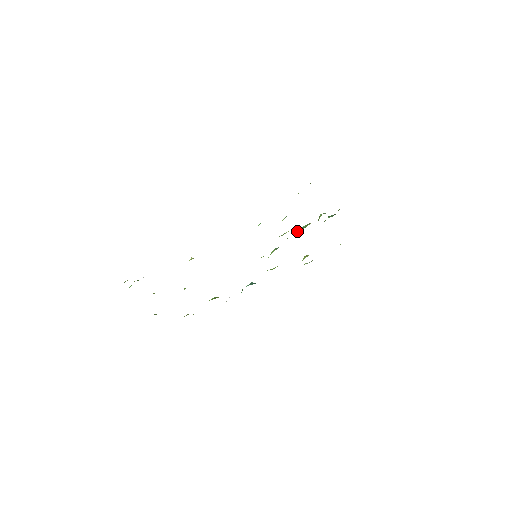
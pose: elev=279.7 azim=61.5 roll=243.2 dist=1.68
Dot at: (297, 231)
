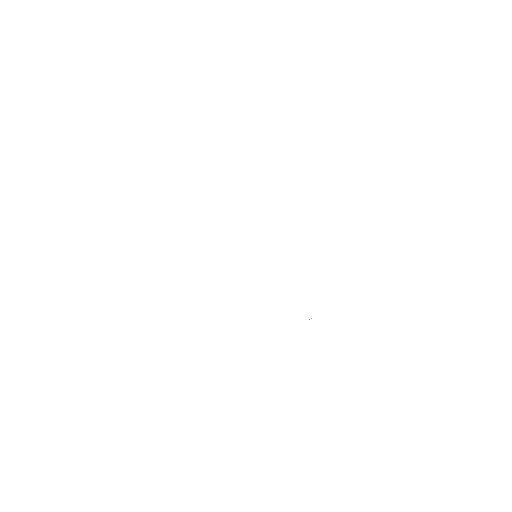
Dot at: occluded
